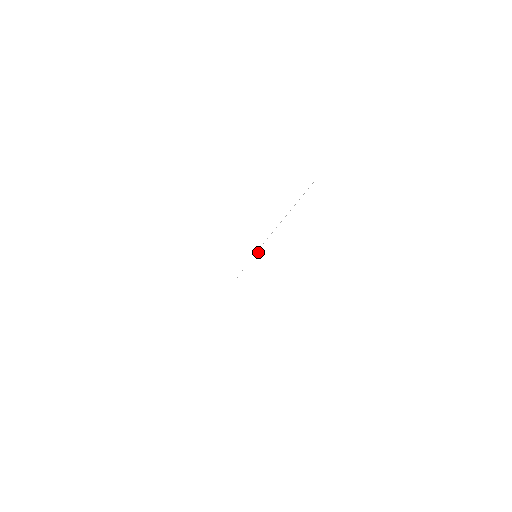
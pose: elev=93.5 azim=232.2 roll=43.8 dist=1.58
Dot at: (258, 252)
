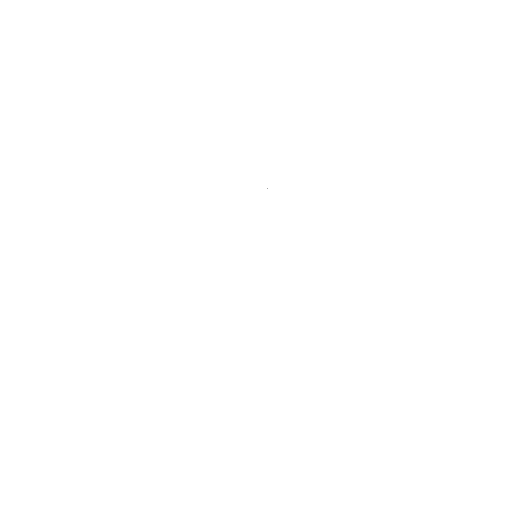
Dot at: (252, 263)
